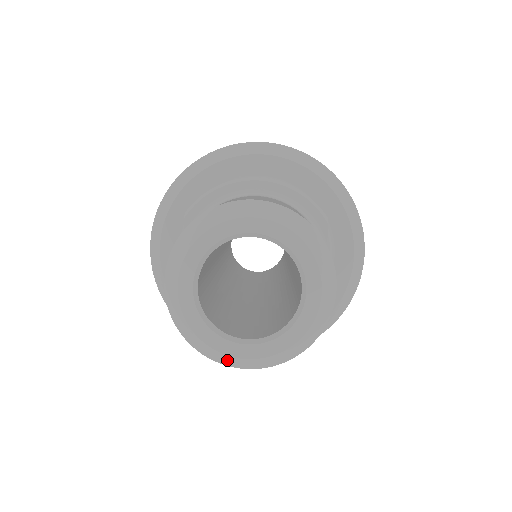
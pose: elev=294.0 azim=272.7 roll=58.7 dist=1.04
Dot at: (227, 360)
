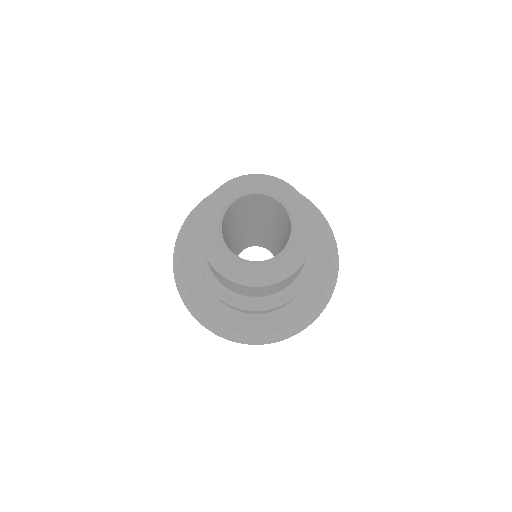
Dot at: (243, 278)
